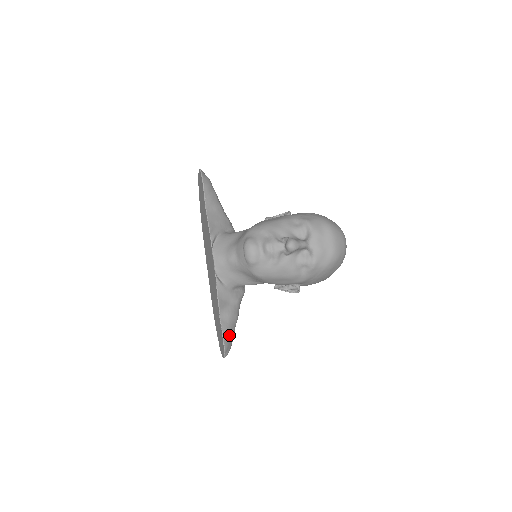
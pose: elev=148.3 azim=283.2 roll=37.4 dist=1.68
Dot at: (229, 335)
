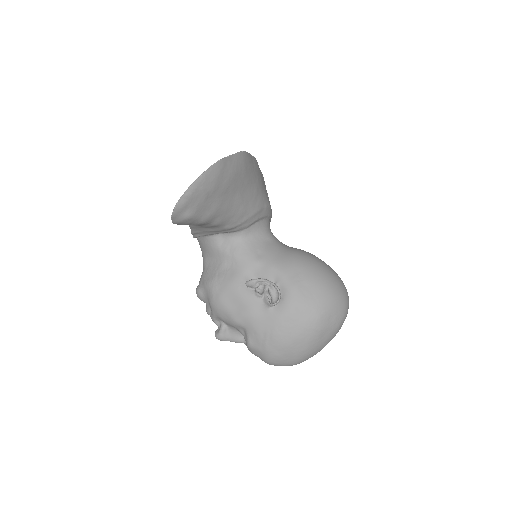
Dot at: occluded
